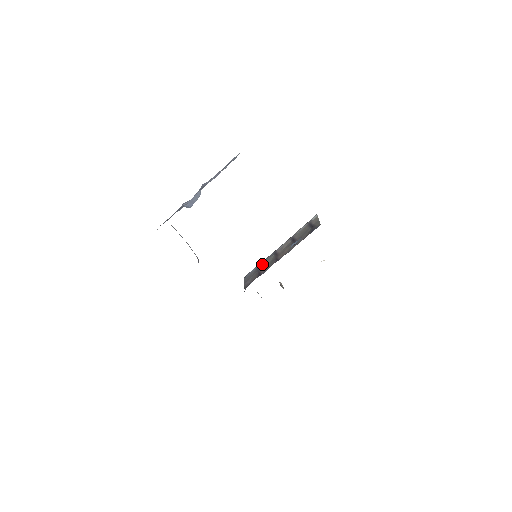
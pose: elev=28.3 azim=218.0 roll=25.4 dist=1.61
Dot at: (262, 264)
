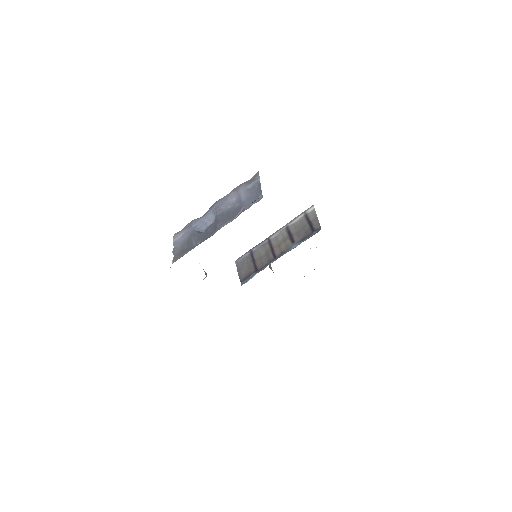
Dot at: (256, 252)
